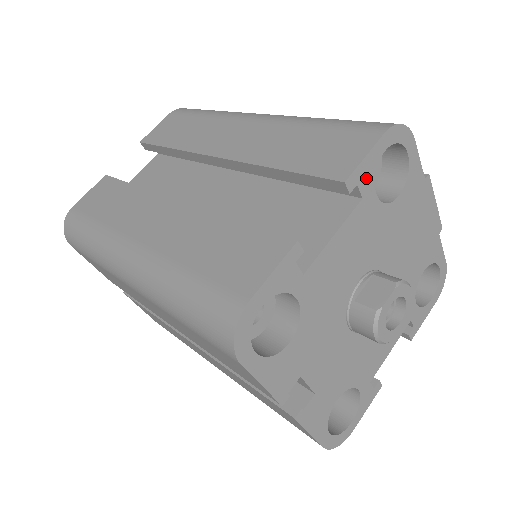
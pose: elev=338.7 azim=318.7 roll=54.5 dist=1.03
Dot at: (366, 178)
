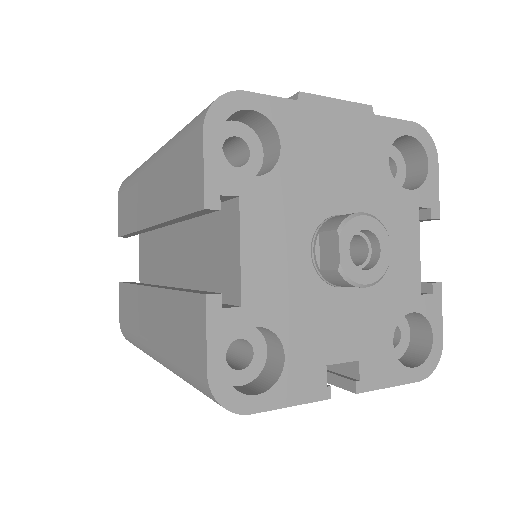
Dot at: (225, 180)
